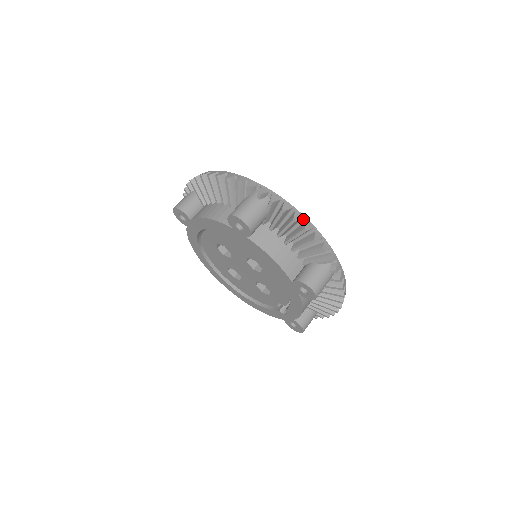
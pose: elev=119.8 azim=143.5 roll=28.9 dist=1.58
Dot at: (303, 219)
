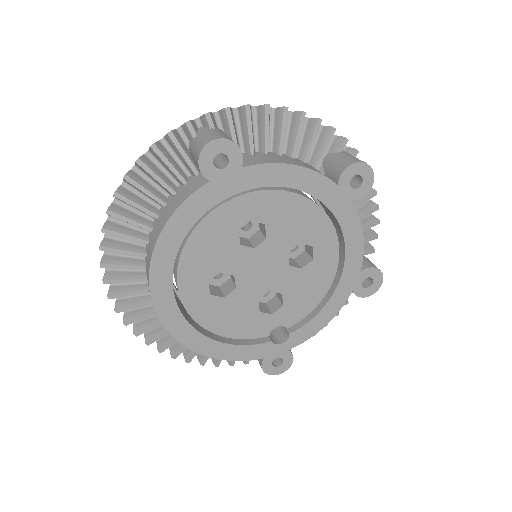
Dot at: occluded
